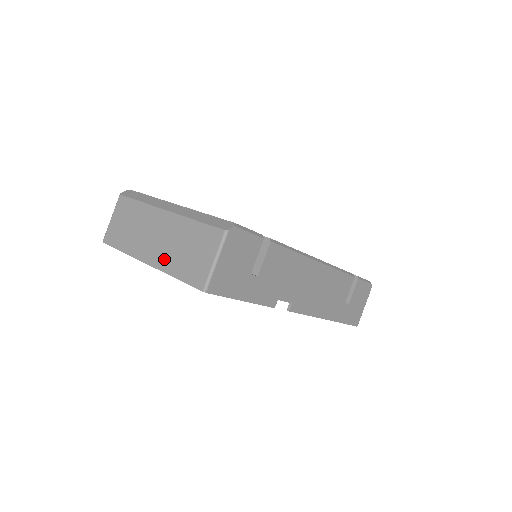
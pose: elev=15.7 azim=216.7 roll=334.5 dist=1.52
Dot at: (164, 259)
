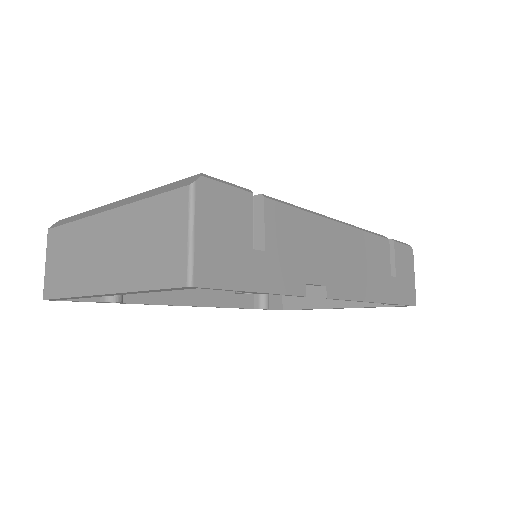
Dot at: (121, 274)
